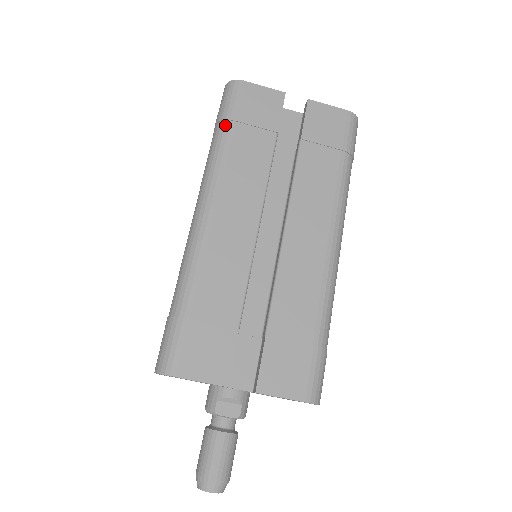
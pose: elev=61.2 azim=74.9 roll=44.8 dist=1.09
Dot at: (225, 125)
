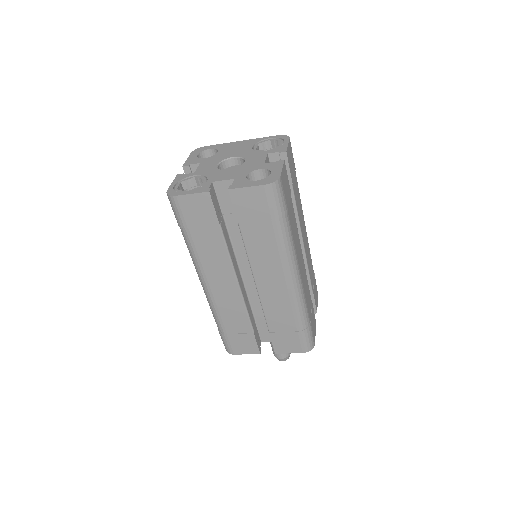
Dot at: (184, 231)
